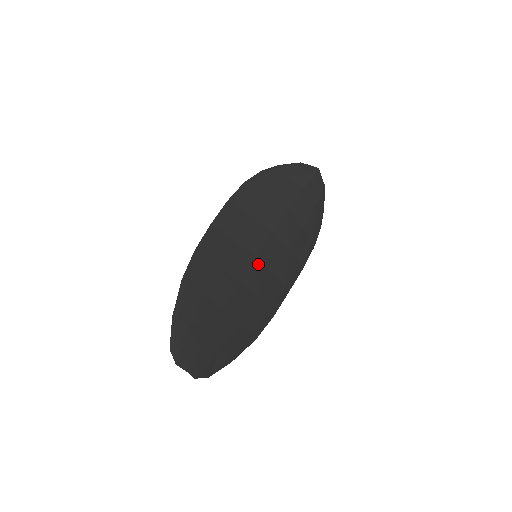
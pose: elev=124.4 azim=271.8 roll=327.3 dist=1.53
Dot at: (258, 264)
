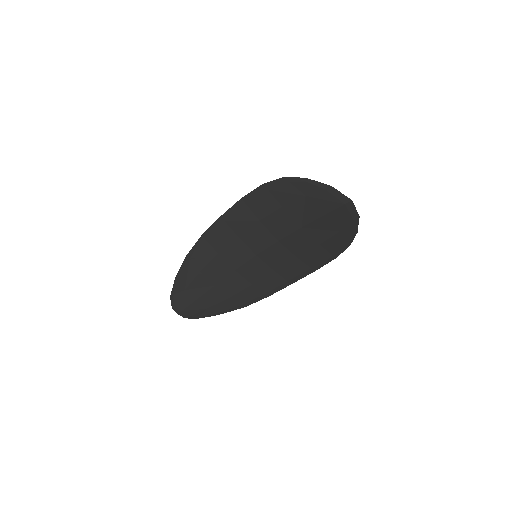
Dot at: (258, 261)
